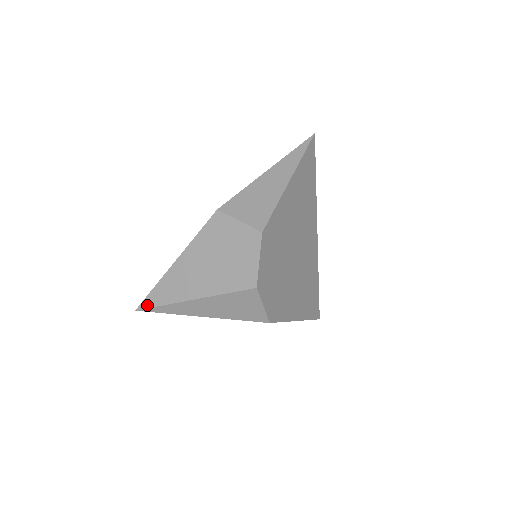
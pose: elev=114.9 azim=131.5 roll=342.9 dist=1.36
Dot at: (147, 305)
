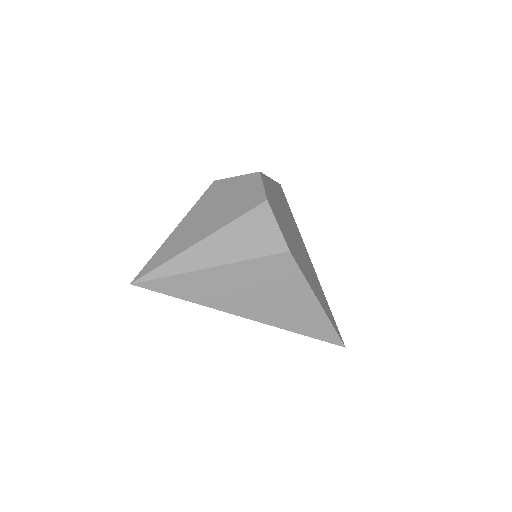
Dot at: (146, 272)
